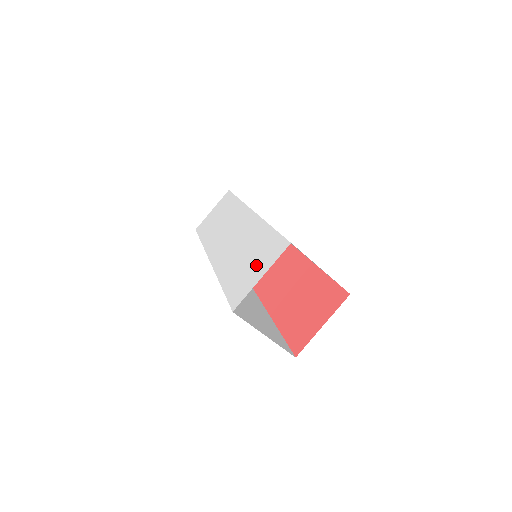
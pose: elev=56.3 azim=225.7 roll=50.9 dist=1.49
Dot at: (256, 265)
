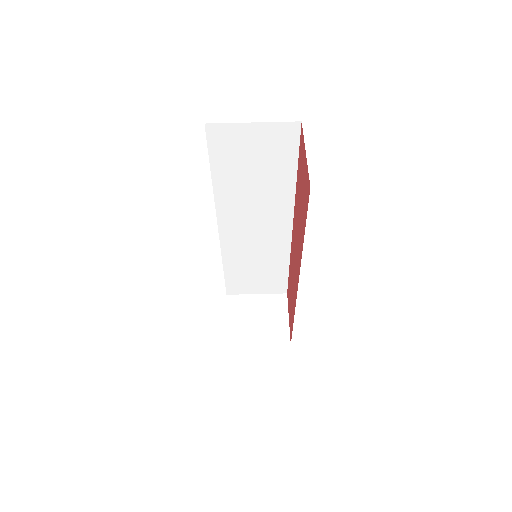
Dot at: occluded
